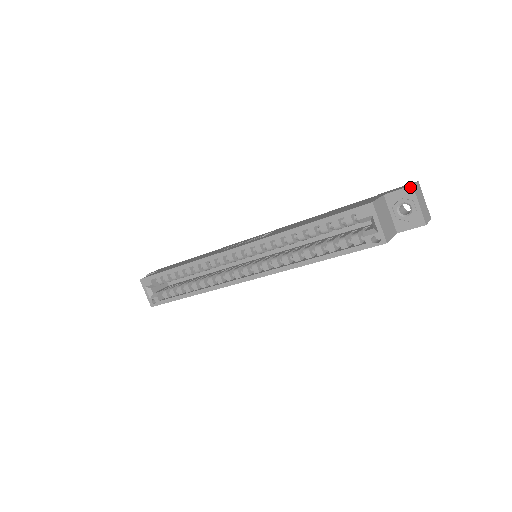
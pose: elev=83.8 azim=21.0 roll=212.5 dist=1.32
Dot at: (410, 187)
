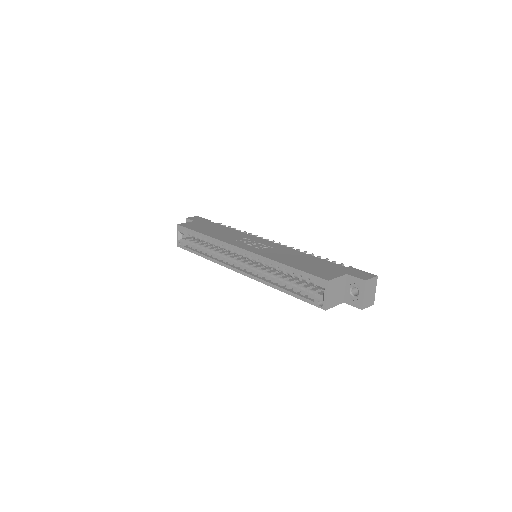
Dot at: (364, 281)
